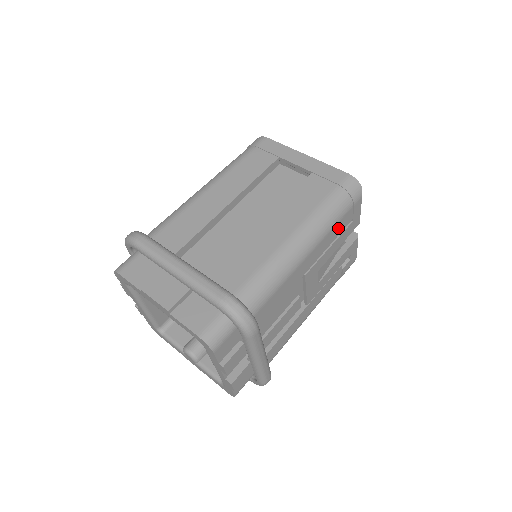
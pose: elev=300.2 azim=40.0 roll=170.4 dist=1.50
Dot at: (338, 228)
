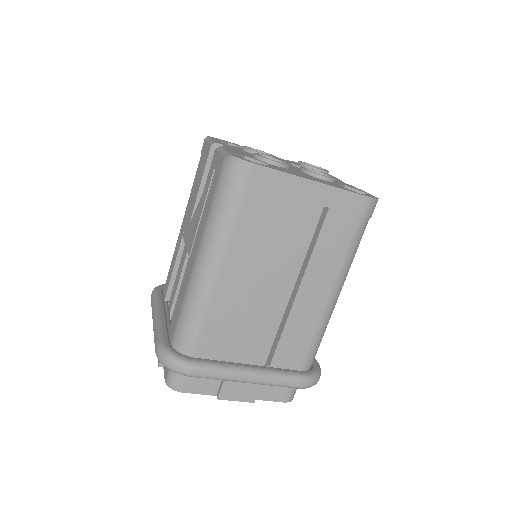
Dot at: occluded
